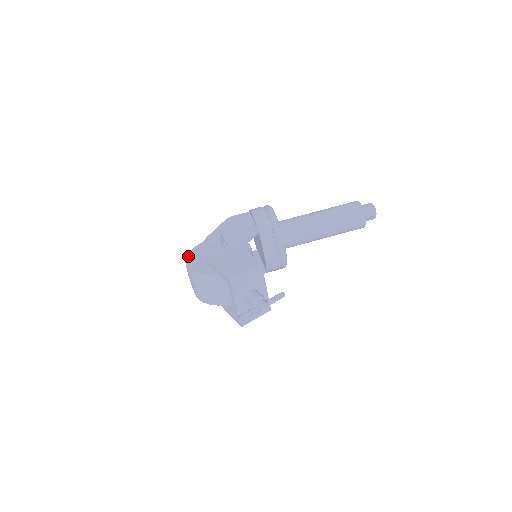
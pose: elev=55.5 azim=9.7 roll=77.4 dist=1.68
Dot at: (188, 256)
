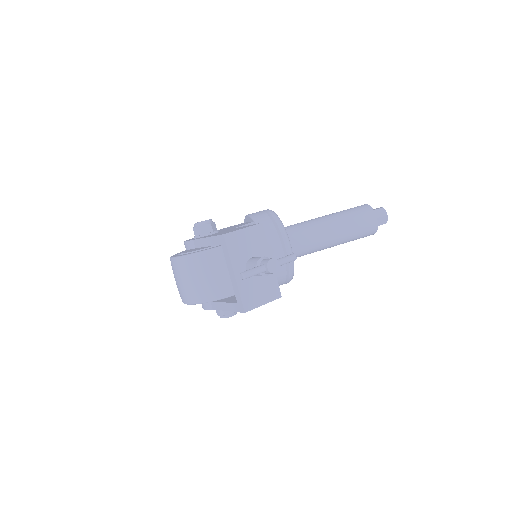
Dot at: (173, 255)
